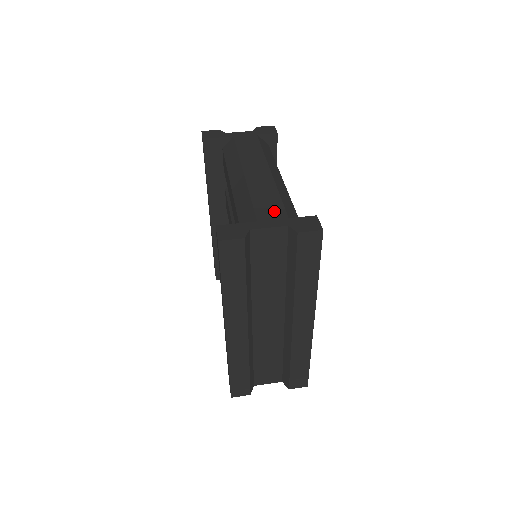
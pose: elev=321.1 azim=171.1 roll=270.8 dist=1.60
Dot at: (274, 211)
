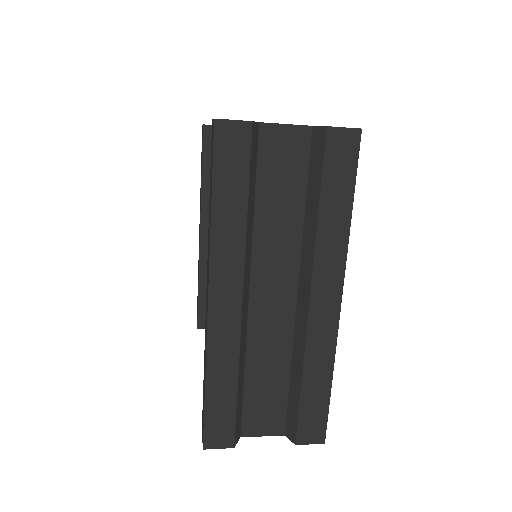
Dot at: occluded
